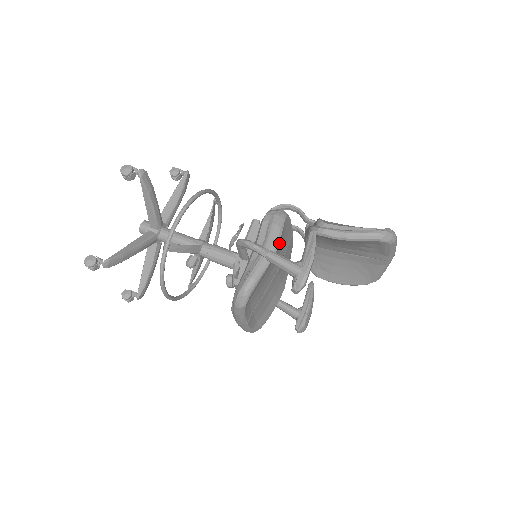
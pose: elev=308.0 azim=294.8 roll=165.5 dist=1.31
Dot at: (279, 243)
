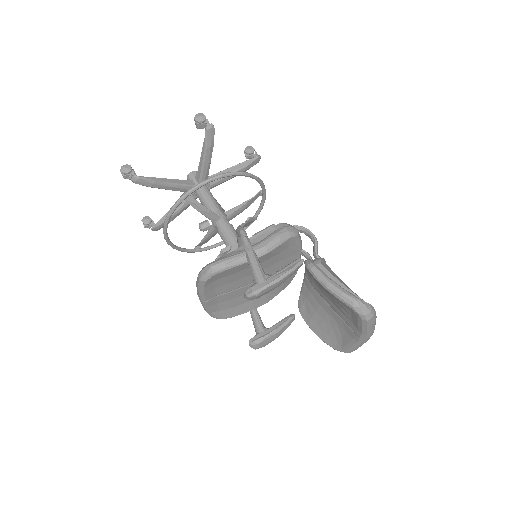
Dot at: (270, 252)
